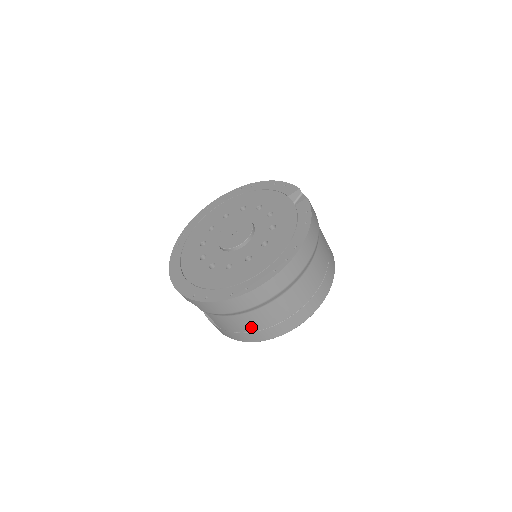
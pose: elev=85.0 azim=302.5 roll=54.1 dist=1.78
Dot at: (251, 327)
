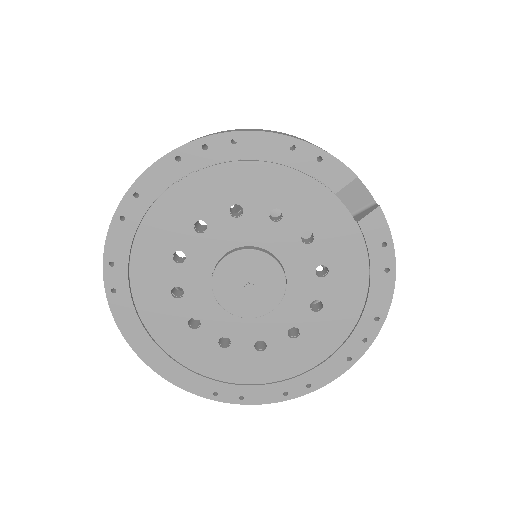
Dot at: occluded
